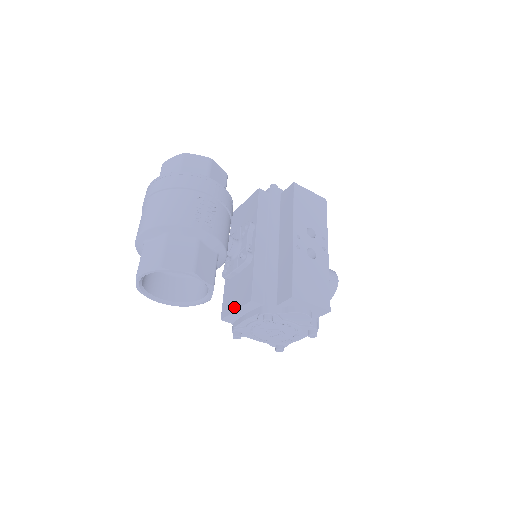
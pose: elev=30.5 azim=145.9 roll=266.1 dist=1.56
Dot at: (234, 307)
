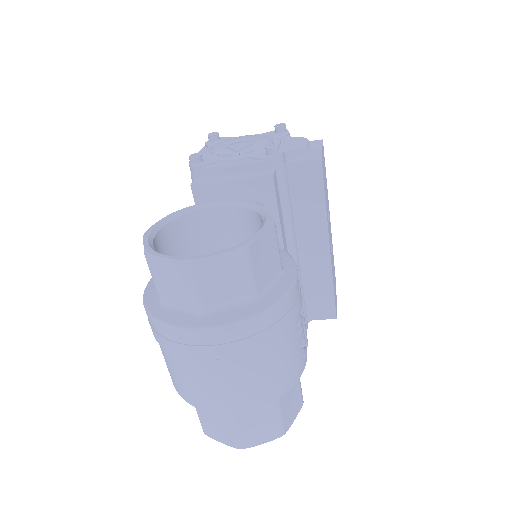
Dot at: occluded
